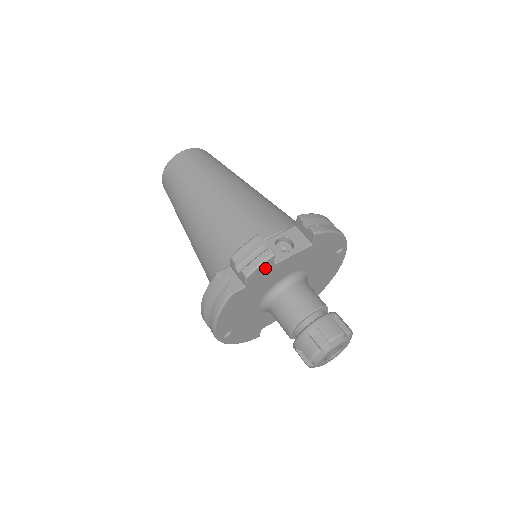
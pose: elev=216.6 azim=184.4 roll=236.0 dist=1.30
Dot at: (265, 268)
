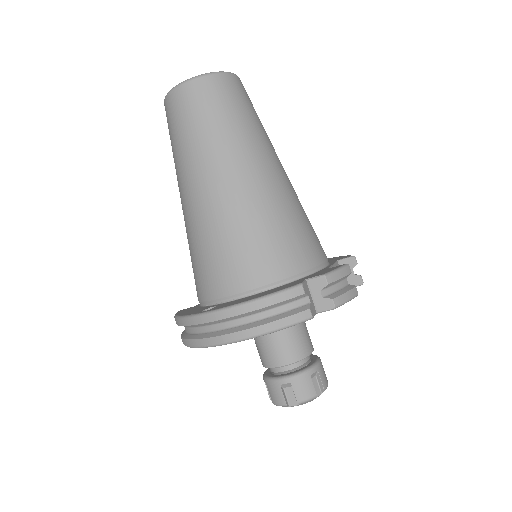
Dot at: occluded
